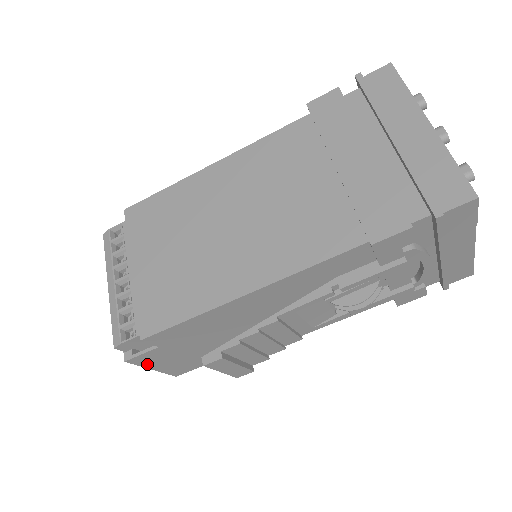
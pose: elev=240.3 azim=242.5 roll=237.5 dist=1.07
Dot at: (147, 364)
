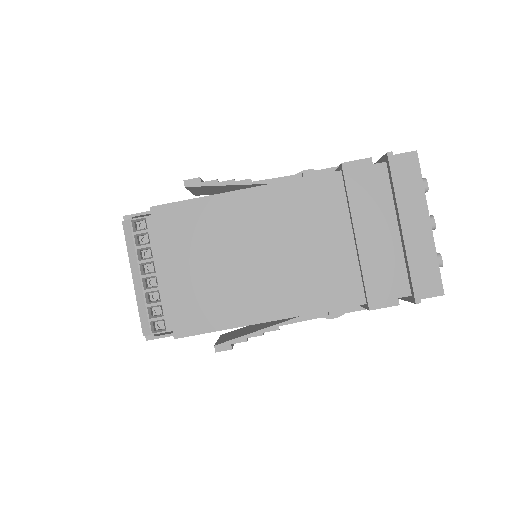
Dot at: occluded
